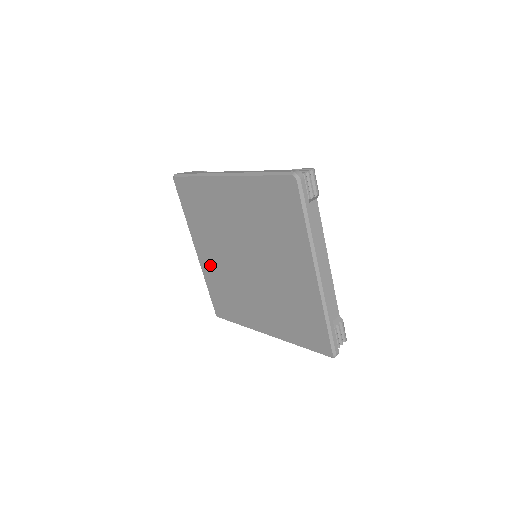
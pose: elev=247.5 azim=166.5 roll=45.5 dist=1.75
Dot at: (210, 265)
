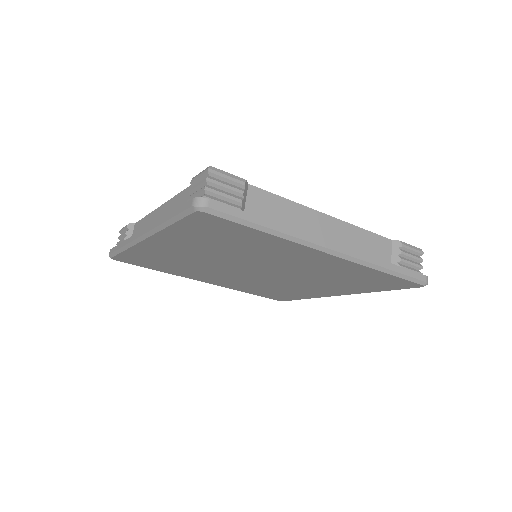
Dot at: (228, 284)
